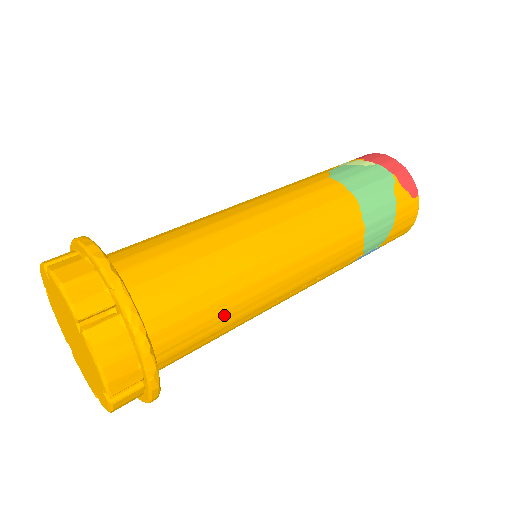
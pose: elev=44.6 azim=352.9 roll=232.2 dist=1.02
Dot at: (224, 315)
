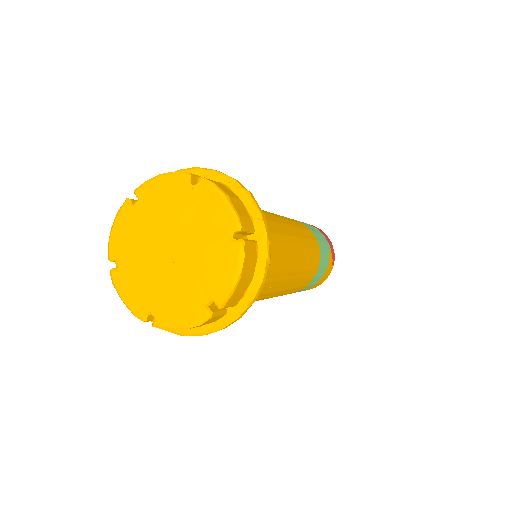
Dot at: (267, 285)
